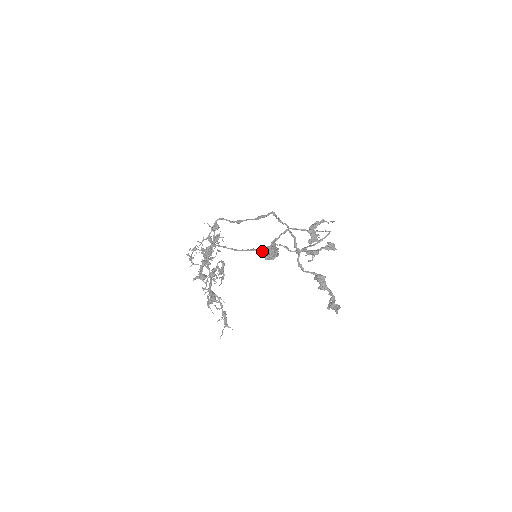
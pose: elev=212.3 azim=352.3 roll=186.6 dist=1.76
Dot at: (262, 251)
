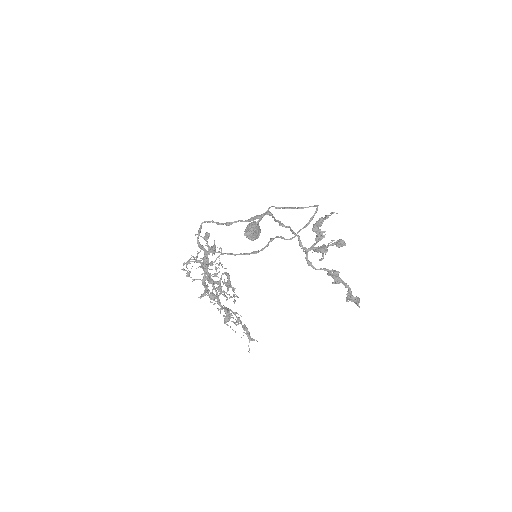
Dot at: (244, 231)
